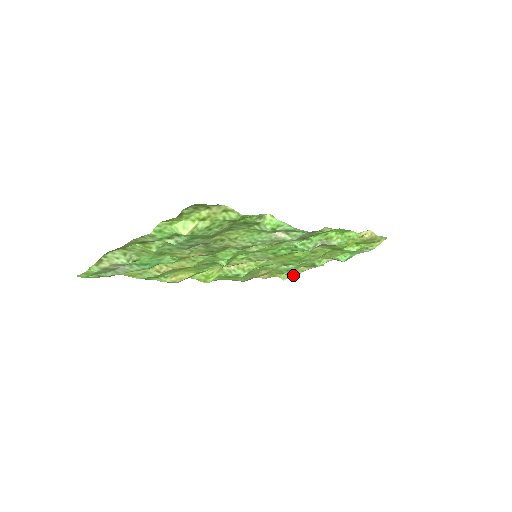
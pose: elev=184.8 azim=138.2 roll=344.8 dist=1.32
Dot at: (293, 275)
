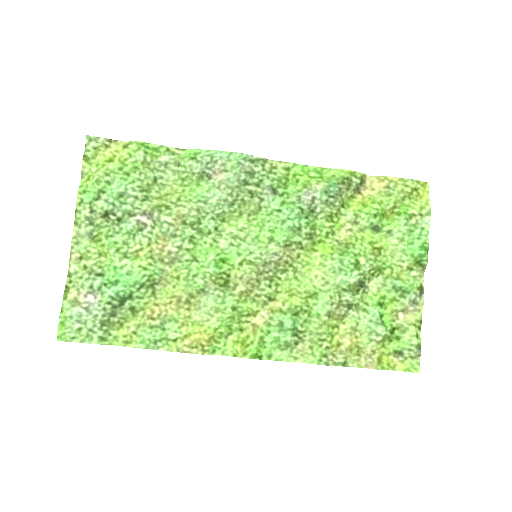
Dot at: (411, 344)
